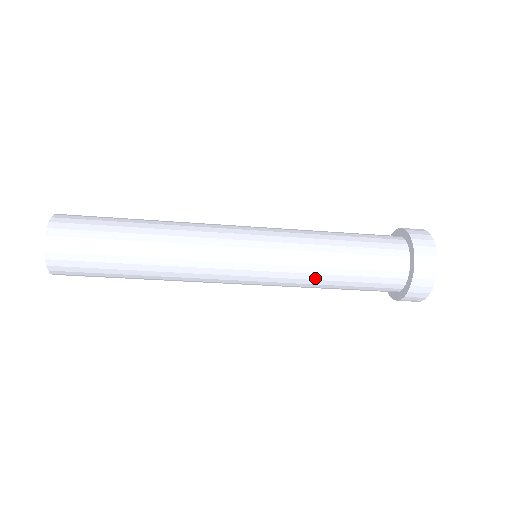
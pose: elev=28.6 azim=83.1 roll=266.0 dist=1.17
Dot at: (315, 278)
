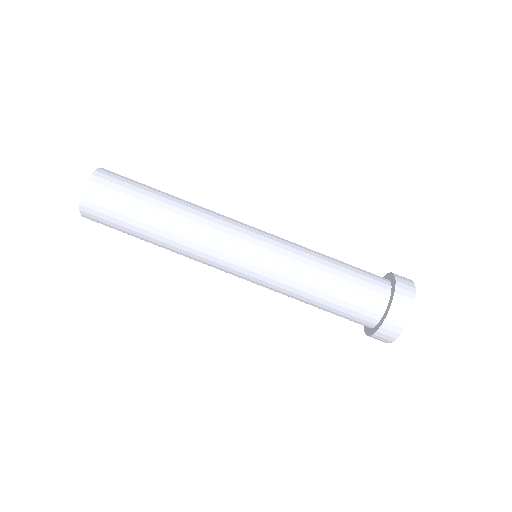
Dot at: (303, 283)
